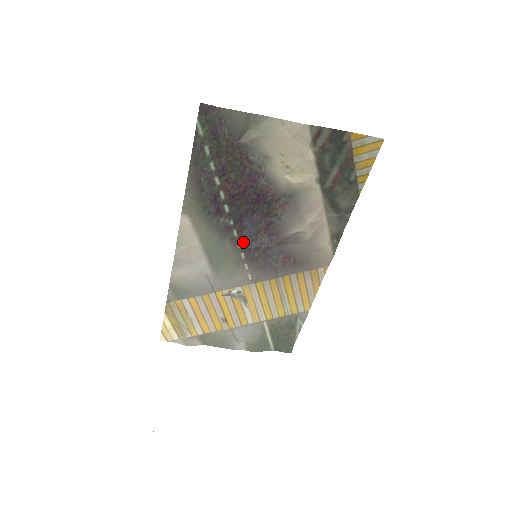
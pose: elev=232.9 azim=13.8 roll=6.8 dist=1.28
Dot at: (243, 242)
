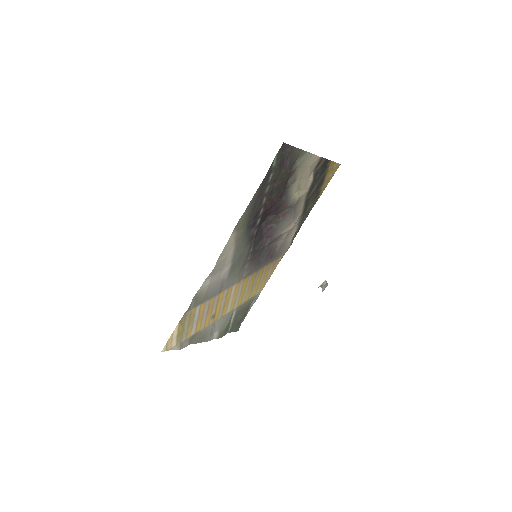
Dot at: (253, 246)
